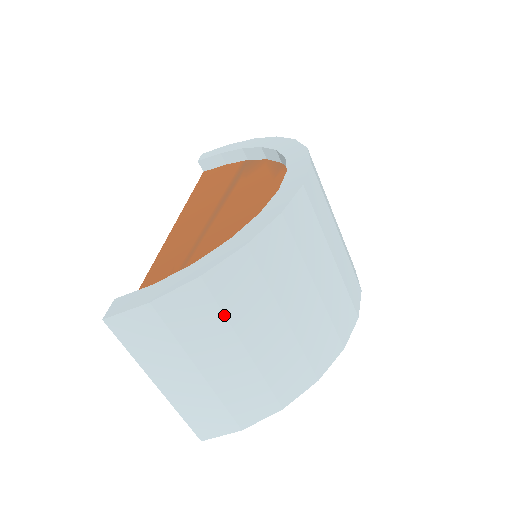
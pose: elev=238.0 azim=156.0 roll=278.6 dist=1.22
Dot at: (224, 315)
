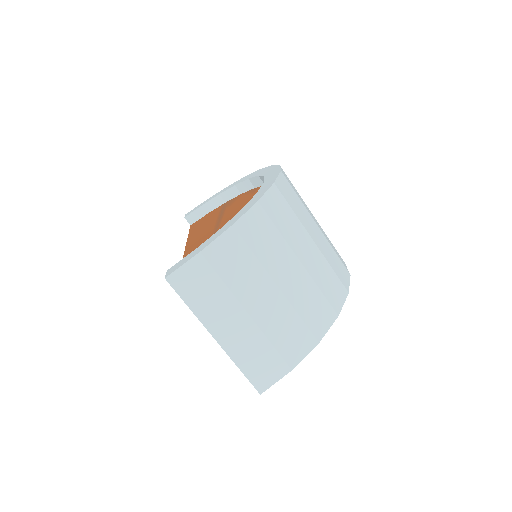
Dot at: (255, 257)
